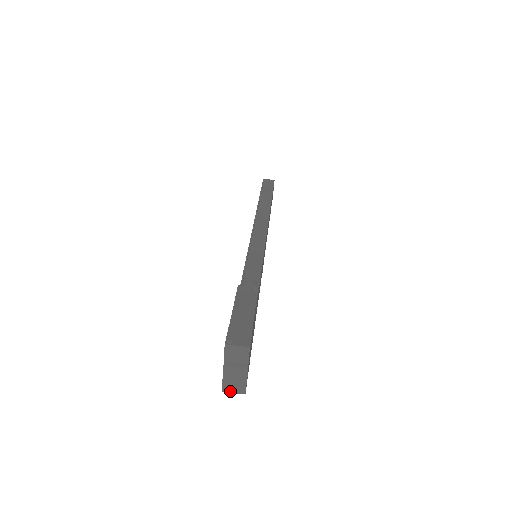
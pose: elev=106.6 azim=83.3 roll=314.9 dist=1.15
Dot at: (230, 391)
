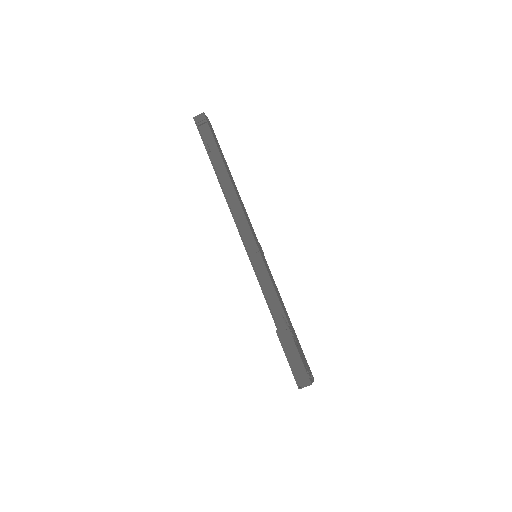
Dot at: occluded
